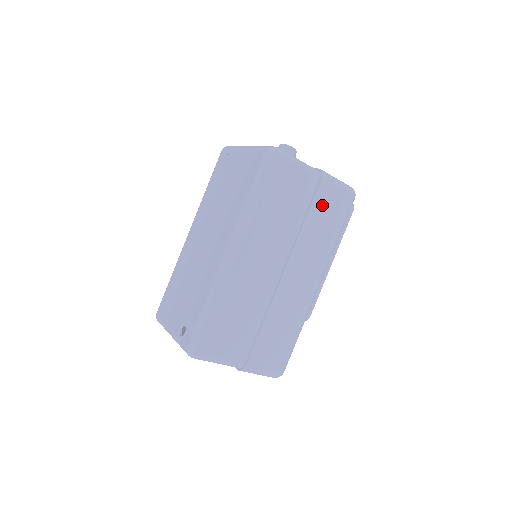
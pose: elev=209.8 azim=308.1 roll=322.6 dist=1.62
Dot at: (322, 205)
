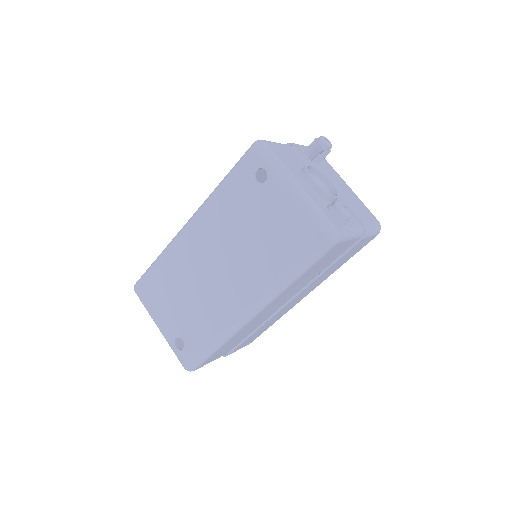
Dot at: (348, 254)
